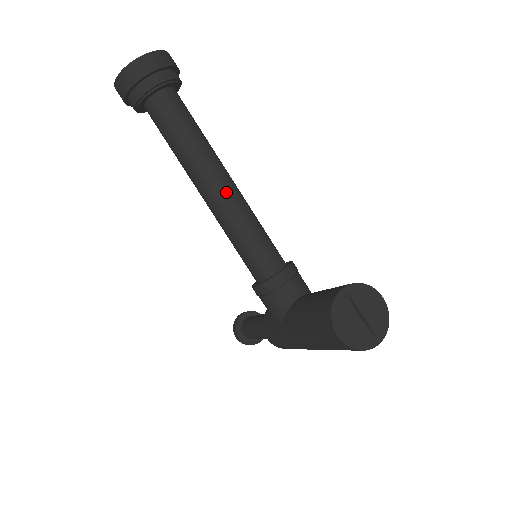
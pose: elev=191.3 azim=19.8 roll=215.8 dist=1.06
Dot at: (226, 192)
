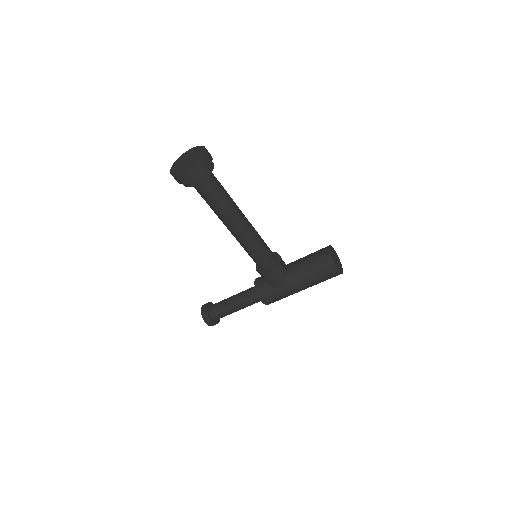
Dot at: (249, 223)
